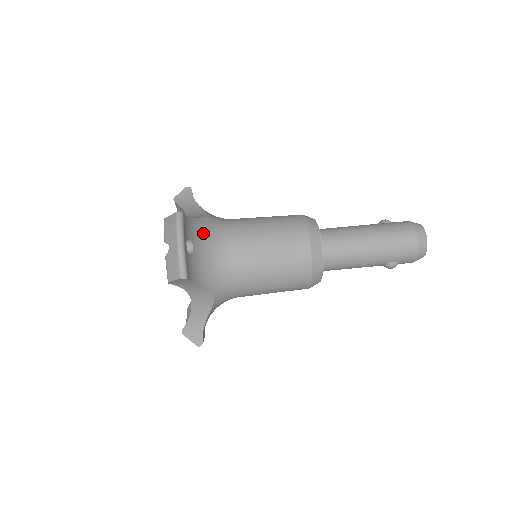
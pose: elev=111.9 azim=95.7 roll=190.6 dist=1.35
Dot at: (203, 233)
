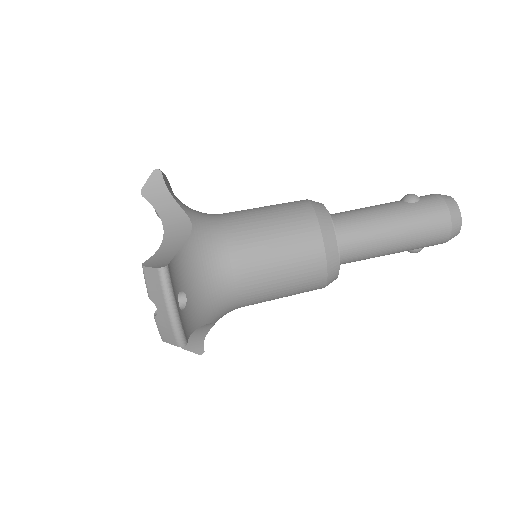
Dot at: (193, 266)
